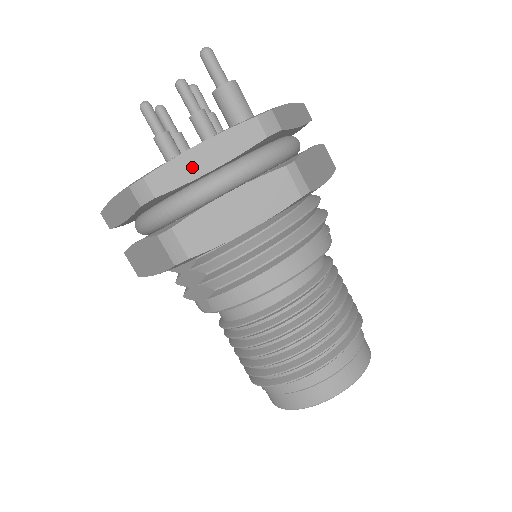
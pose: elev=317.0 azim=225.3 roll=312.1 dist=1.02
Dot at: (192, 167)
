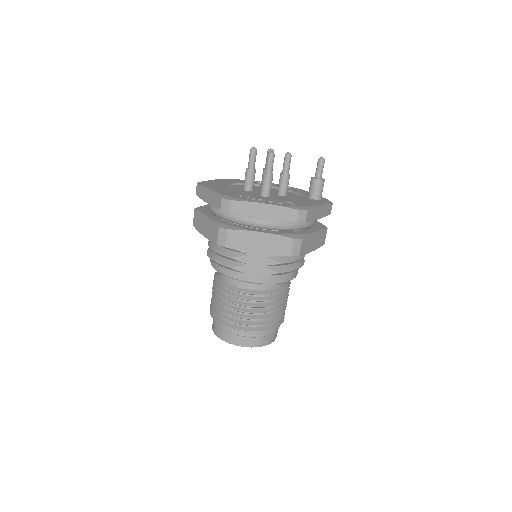
Dot at: (317, 214)
